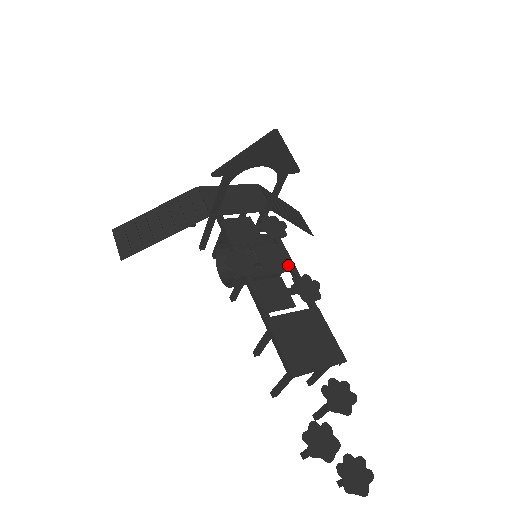
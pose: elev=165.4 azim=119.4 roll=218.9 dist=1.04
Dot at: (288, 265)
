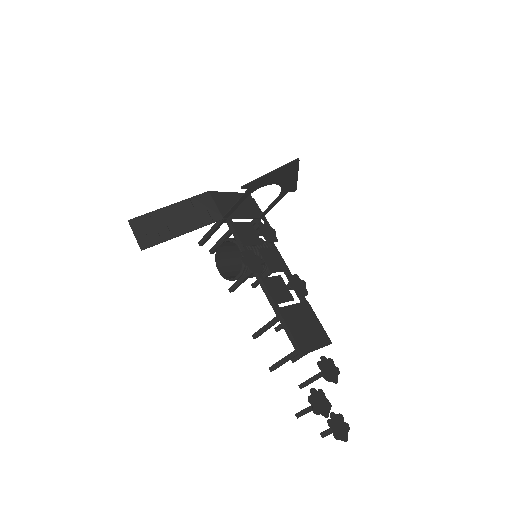
Dot at: (283, 266)
